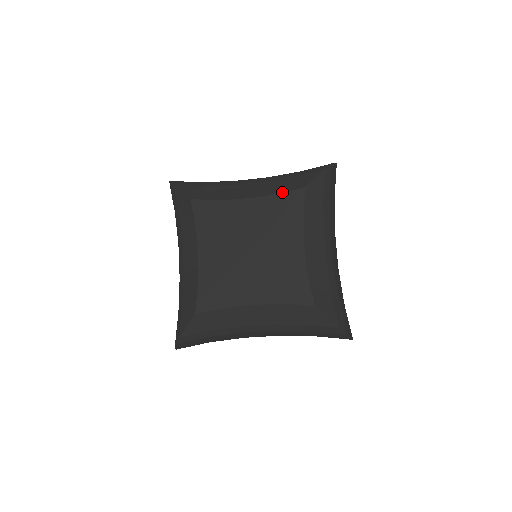
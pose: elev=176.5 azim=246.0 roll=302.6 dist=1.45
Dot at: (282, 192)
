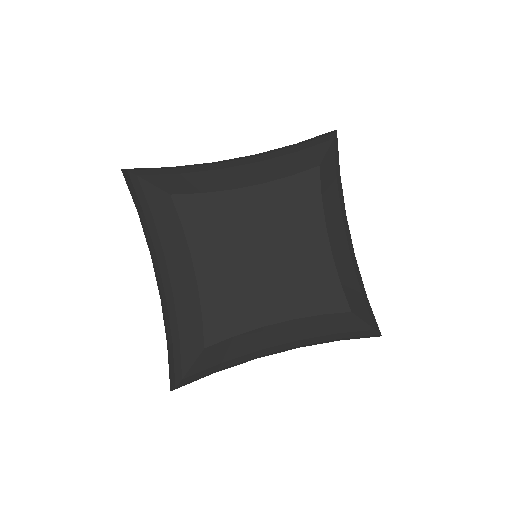
Dot at: (292, 174)
